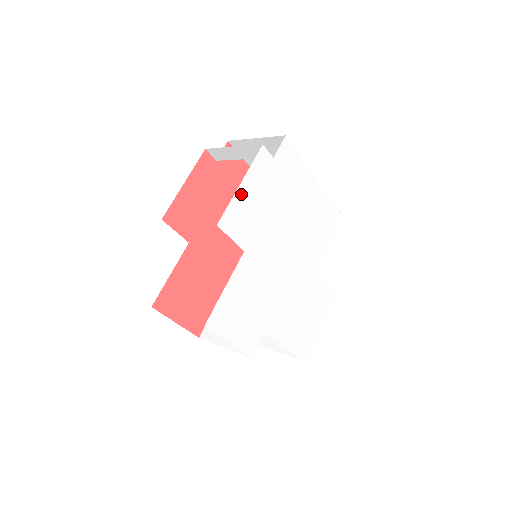
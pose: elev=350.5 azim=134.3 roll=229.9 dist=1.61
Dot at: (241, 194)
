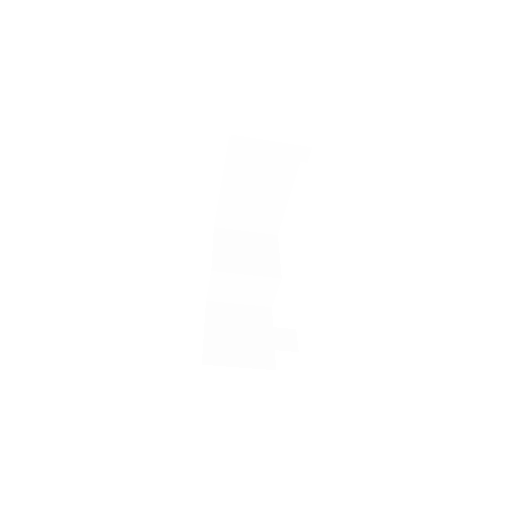
Dot at: occluded
